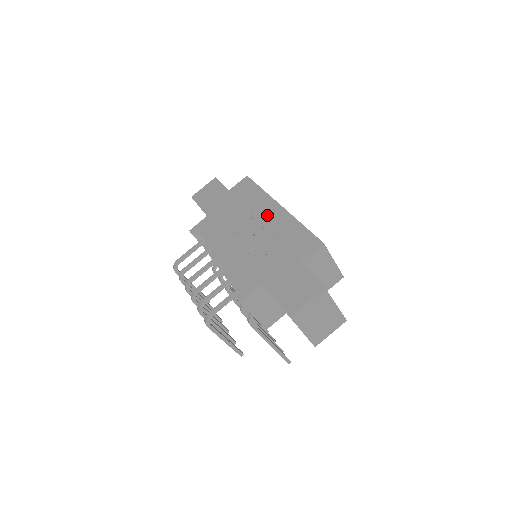
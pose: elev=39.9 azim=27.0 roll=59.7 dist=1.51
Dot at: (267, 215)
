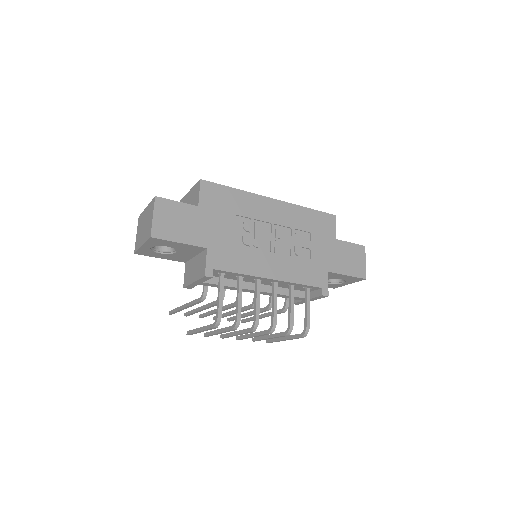
Dot at: (273, 214)
